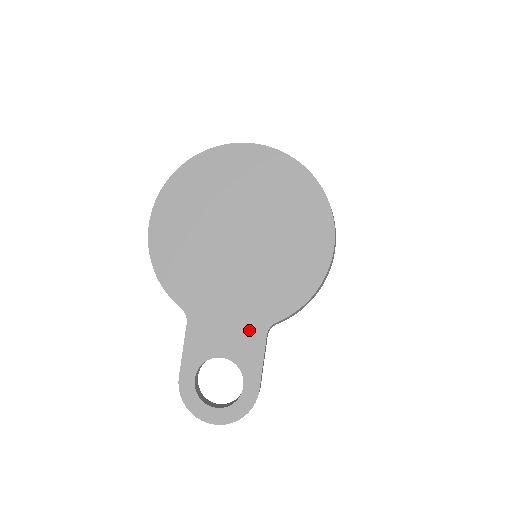
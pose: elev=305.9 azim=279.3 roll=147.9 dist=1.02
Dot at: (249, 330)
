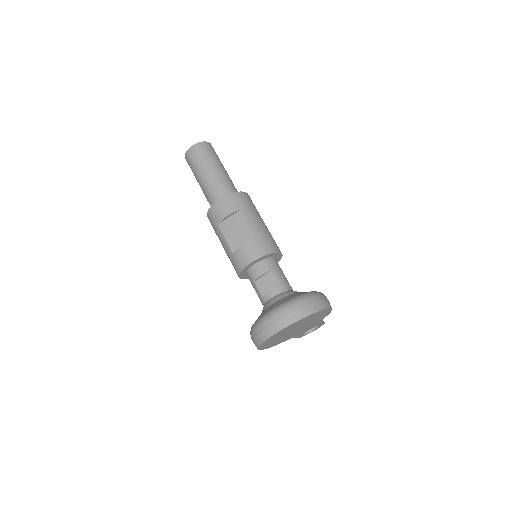
Dot at: occluded
